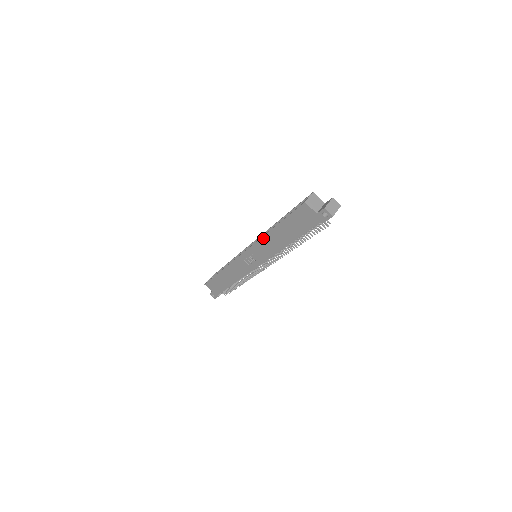
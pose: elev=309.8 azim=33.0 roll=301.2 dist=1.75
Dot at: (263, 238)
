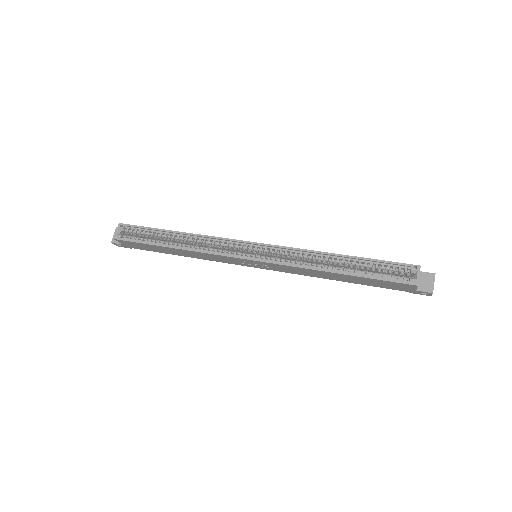
Dot at: (306, 269)
